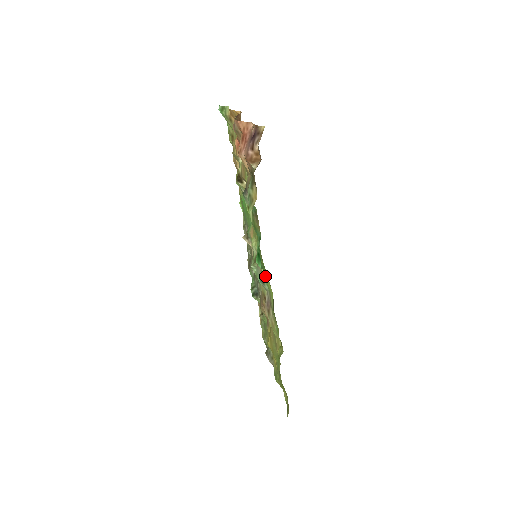
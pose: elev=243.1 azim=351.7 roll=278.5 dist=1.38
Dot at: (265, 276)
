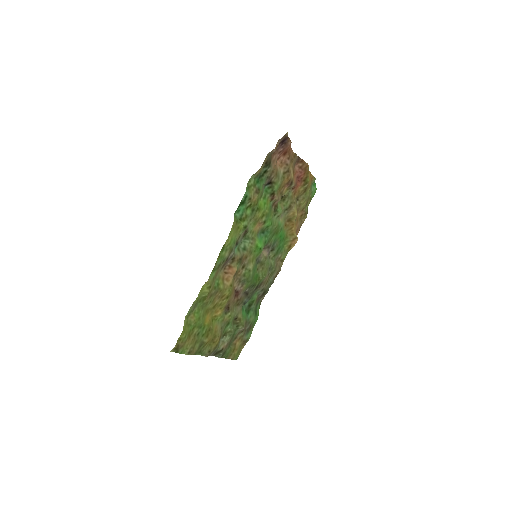
Dot at: (236, 233)
